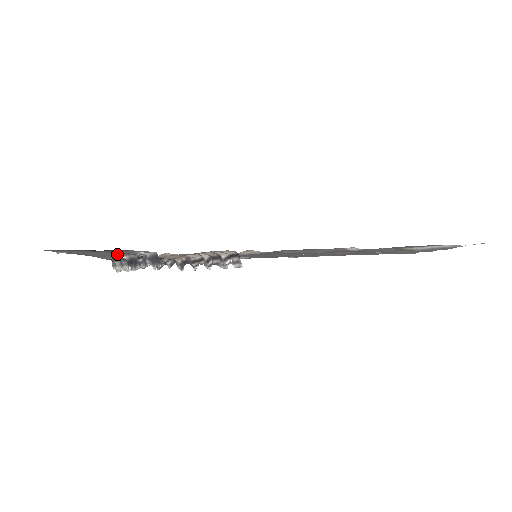
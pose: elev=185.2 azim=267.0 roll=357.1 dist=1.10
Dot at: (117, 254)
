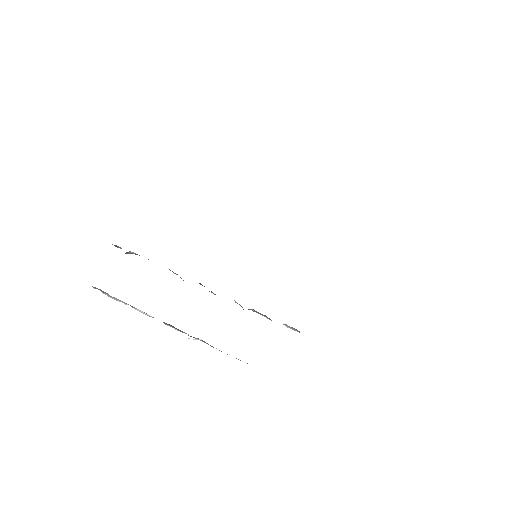
Dot at: occluded
